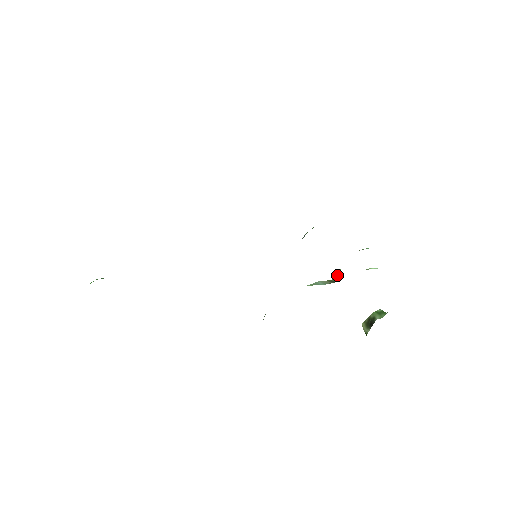
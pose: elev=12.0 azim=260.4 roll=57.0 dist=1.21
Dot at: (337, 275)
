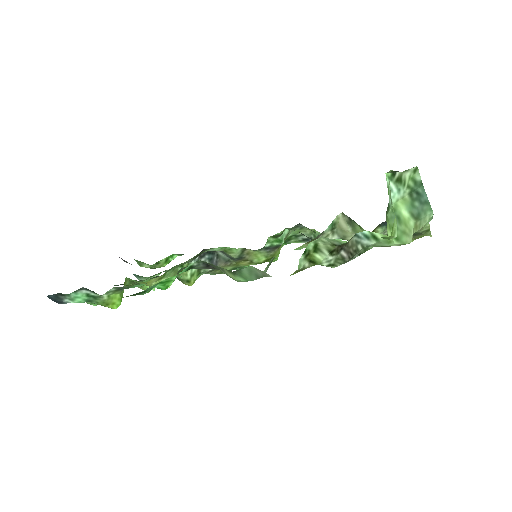
Dot at: occluded
